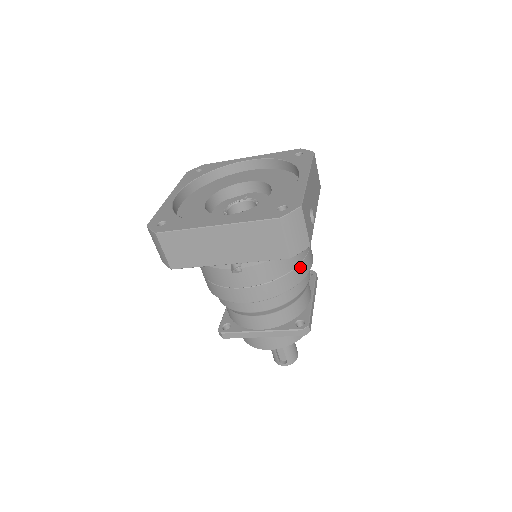
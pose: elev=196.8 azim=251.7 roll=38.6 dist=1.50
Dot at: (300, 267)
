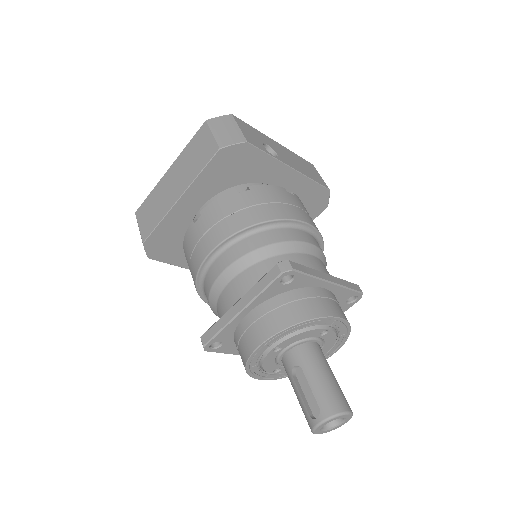
Dot at: (273, 206)
